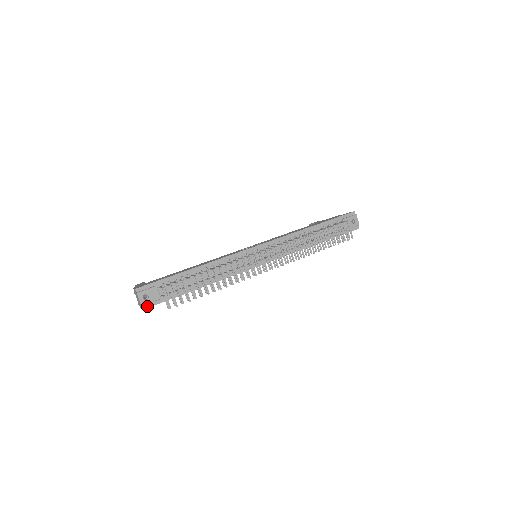
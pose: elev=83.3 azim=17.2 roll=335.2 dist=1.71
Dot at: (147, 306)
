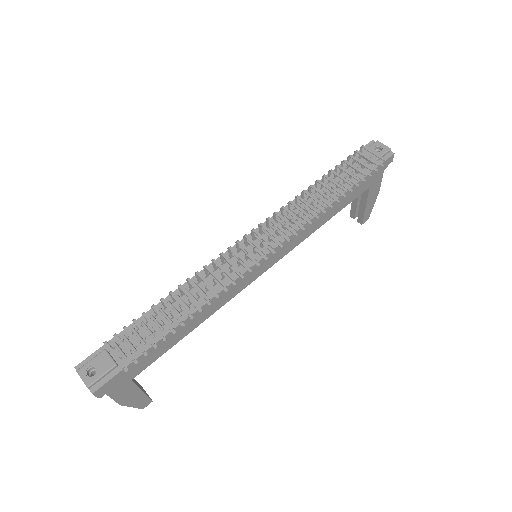
Dot at: (98, 385)
